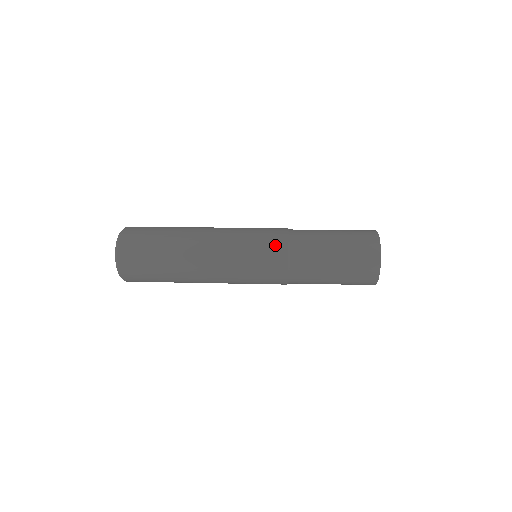
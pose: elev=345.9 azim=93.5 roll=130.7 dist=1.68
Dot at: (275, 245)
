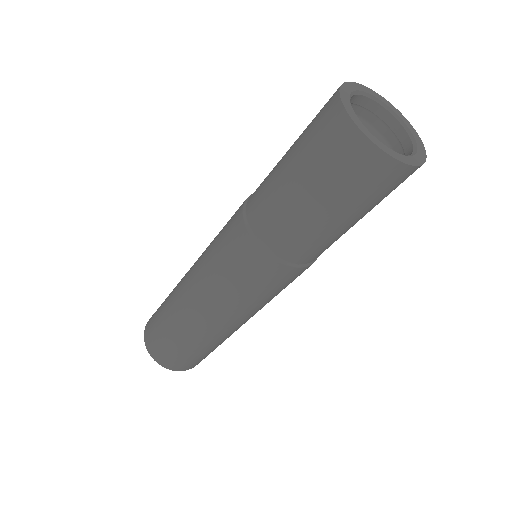
Dot at: (232, 226)
